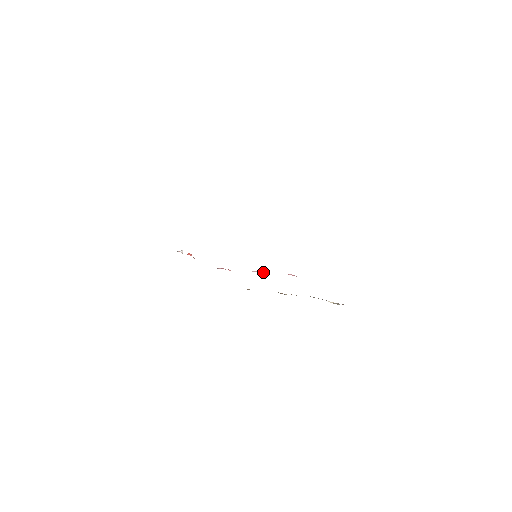
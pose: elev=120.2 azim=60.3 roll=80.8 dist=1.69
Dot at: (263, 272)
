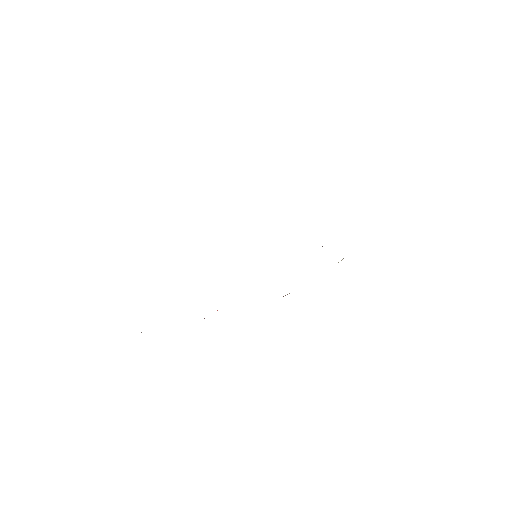
Dot at: occluded
